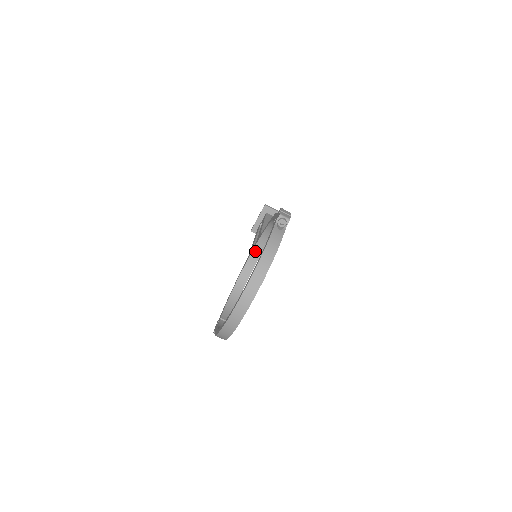
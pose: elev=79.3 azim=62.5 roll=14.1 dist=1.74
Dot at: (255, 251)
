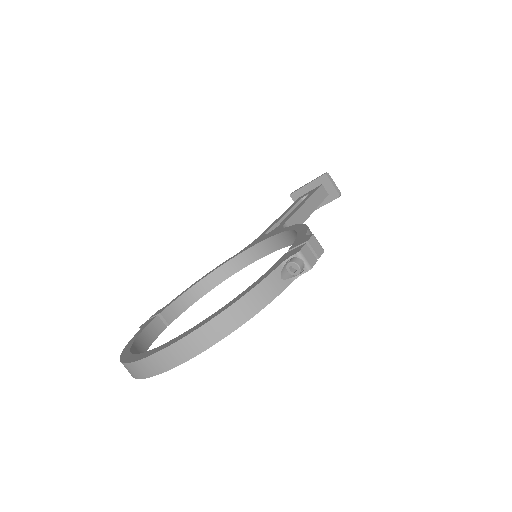
Dot at: (261, 246)
